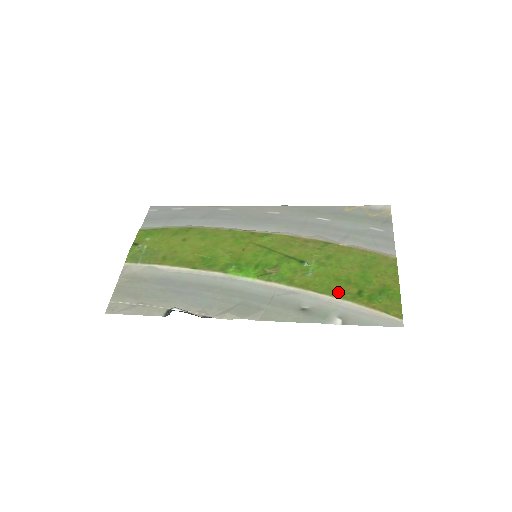
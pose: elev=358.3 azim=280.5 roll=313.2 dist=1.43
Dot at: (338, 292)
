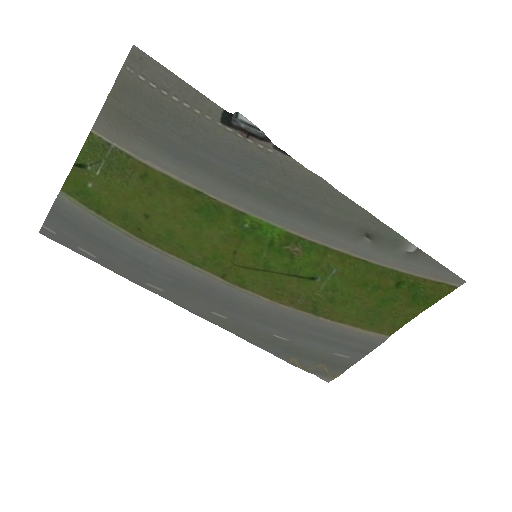
Dot at: (379, 272)
